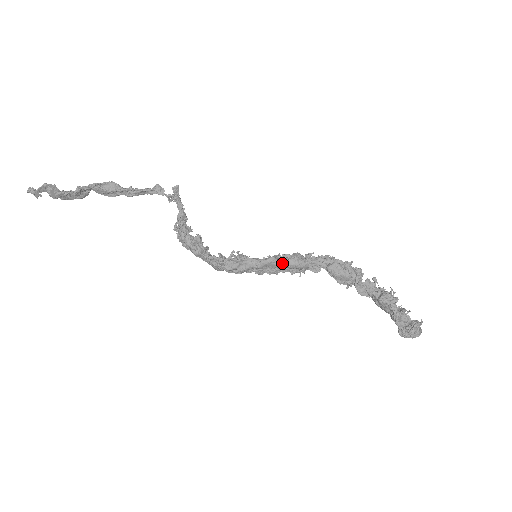
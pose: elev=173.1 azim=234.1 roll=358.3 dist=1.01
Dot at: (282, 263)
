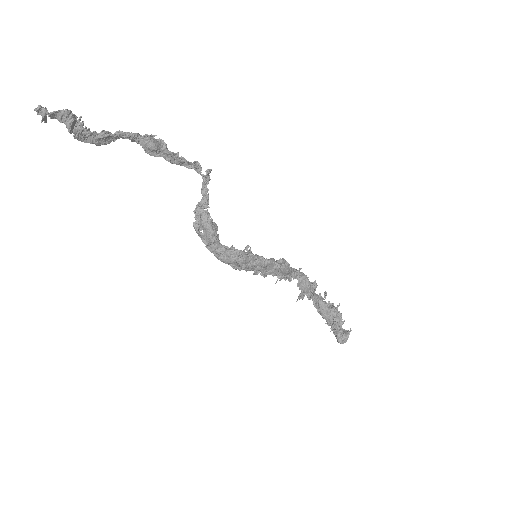
Dot at: (280, 265)
